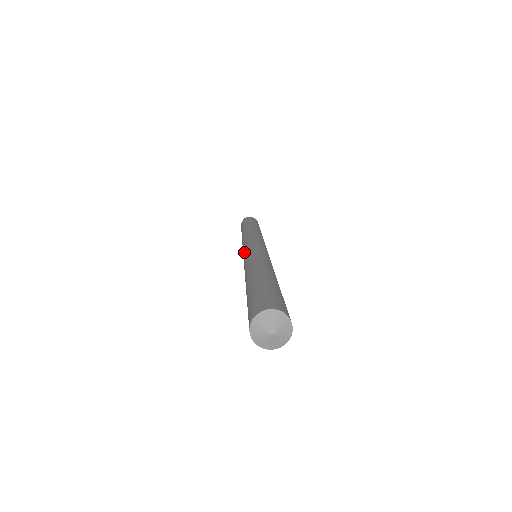
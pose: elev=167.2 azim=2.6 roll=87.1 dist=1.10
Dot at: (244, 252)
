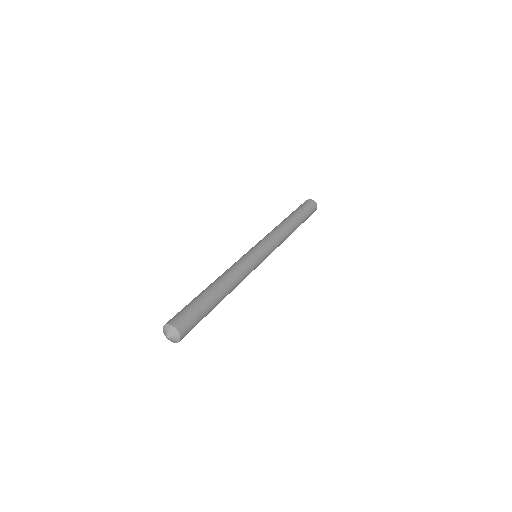
Dot at: occluded
